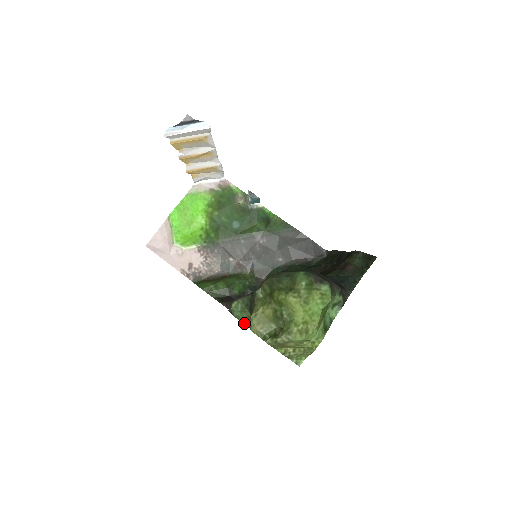
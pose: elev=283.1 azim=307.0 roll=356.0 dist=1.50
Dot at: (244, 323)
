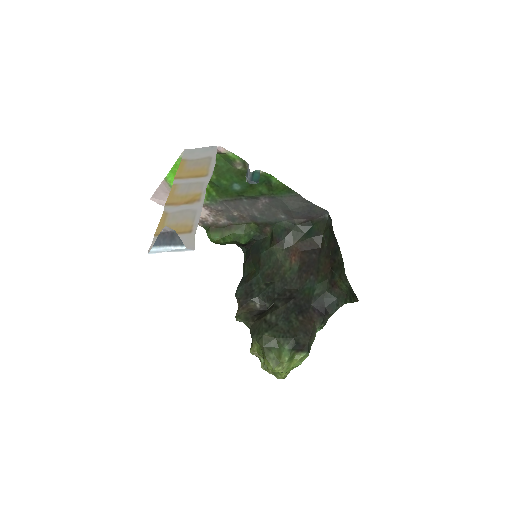
Dot at: occluded
